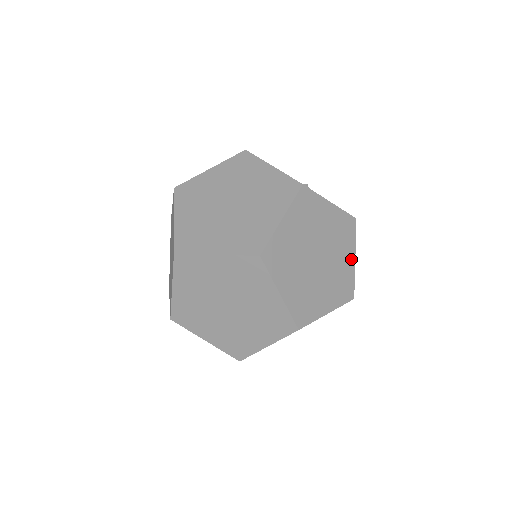
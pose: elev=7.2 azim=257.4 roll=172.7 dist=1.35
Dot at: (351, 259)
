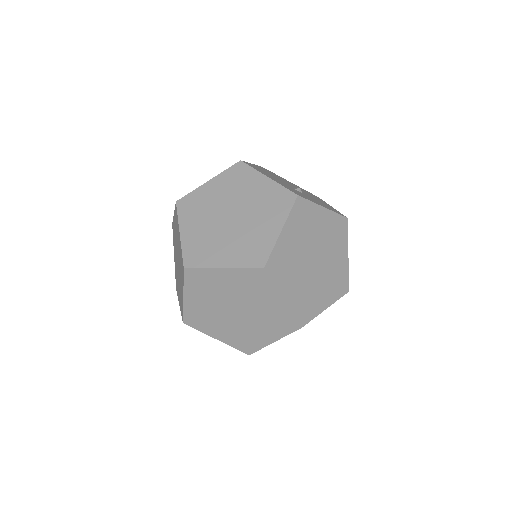
Dot at: (345, 256)
